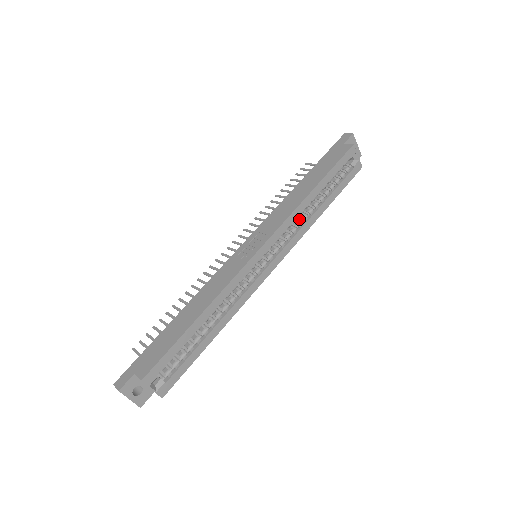
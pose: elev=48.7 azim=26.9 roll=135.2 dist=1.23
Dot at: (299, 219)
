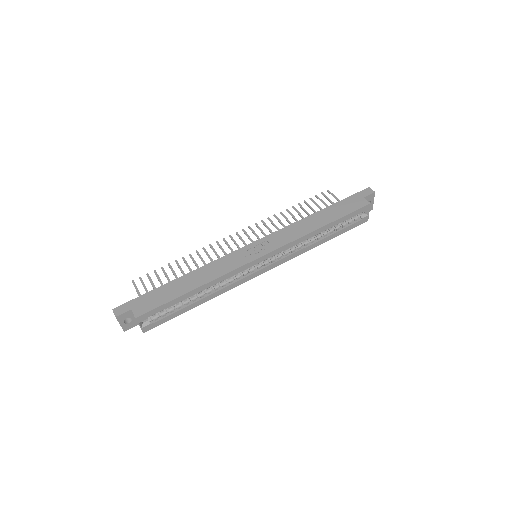
Dot at: (301, 242)
